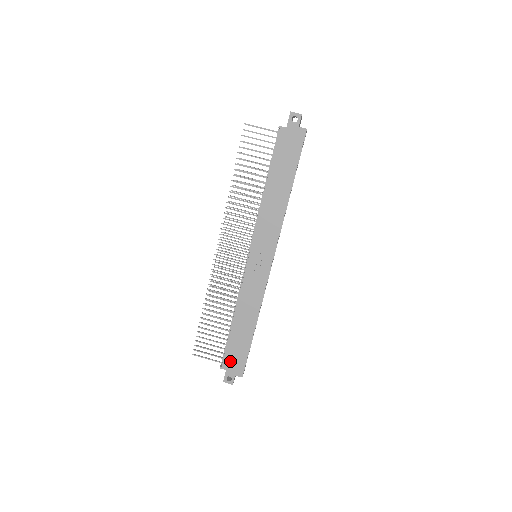
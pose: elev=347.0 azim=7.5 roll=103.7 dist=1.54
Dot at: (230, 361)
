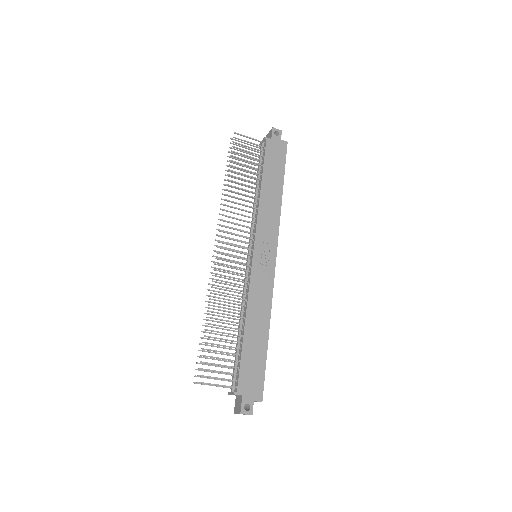
Dot at: (246, 381)
